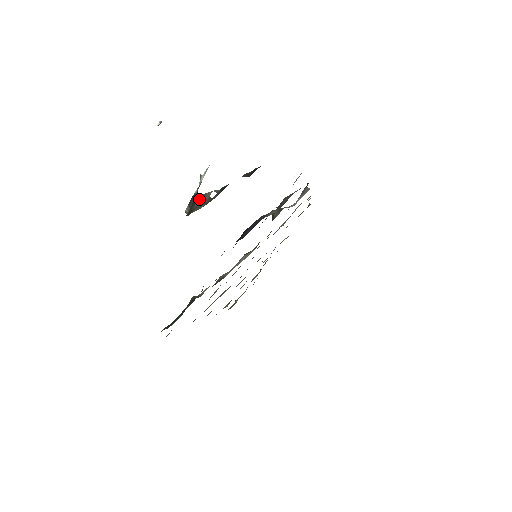
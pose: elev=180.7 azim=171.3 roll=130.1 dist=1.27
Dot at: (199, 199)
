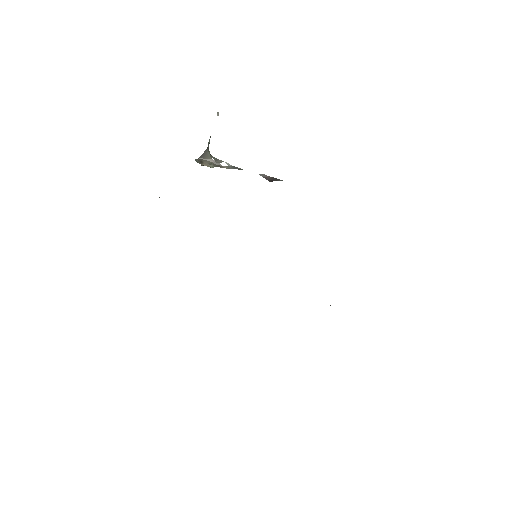
Dot at: (210, 157)
